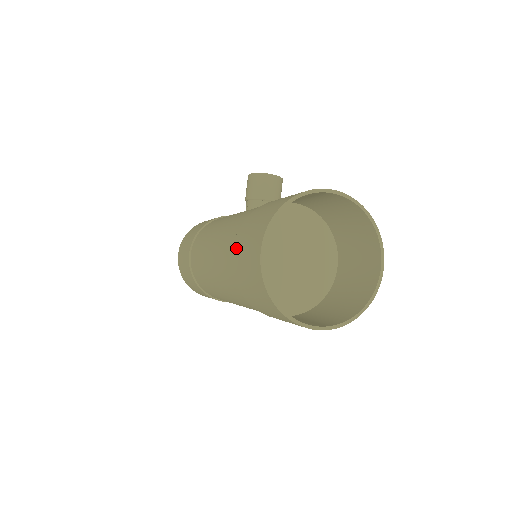
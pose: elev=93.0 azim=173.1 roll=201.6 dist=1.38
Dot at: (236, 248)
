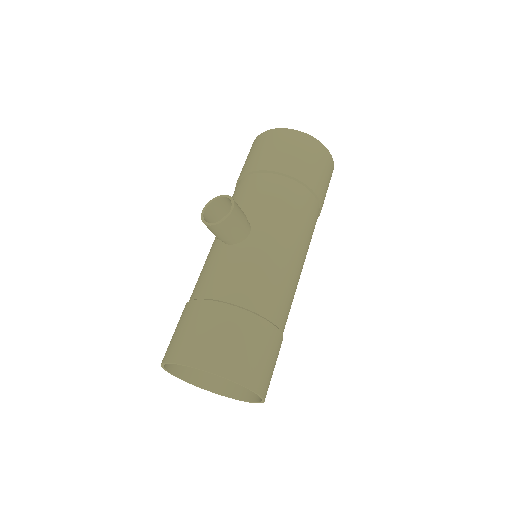
Dot at: occluded
